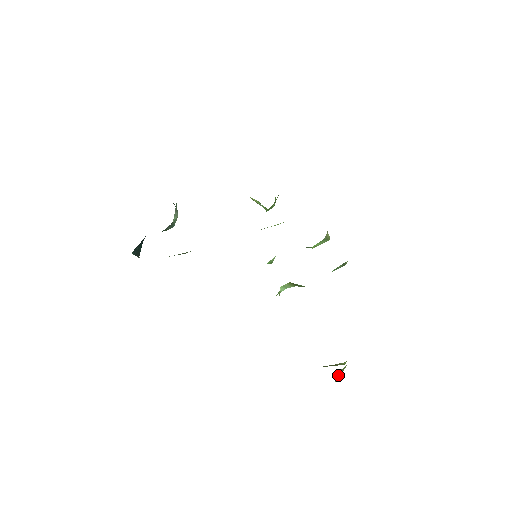
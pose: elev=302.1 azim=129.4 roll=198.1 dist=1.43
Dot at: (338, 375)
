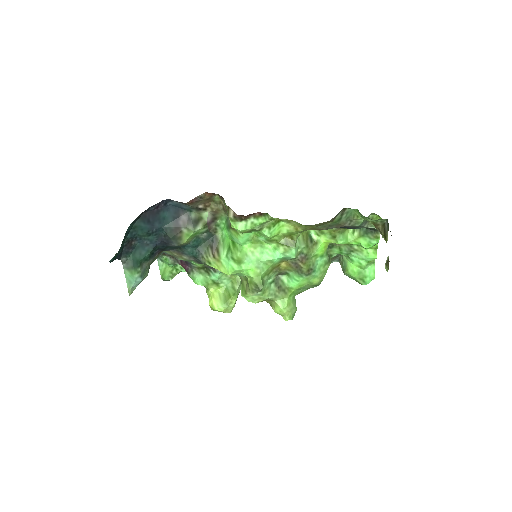
Dot at: (387, 257)
